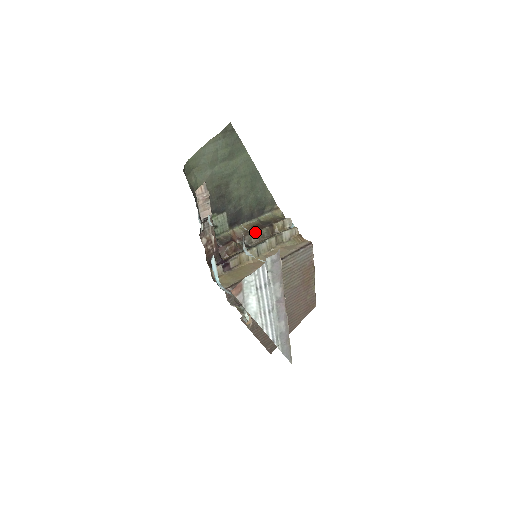
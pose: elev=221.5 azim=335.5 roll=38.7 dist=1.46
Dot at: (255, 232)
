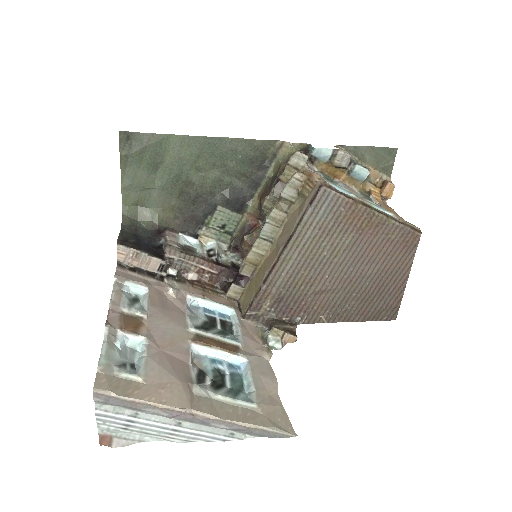
Dot at: (261, 207)
